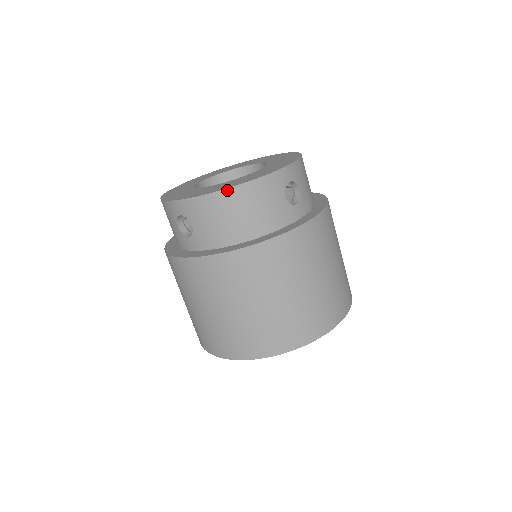
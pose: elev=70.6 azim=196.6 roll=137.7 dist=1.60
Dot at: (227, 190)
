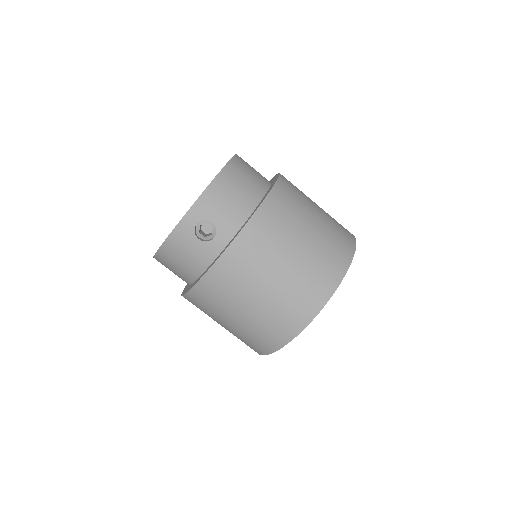
Dot at: (158, 252)
